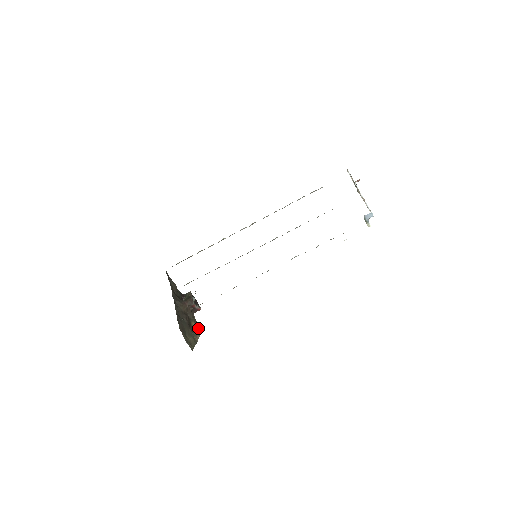
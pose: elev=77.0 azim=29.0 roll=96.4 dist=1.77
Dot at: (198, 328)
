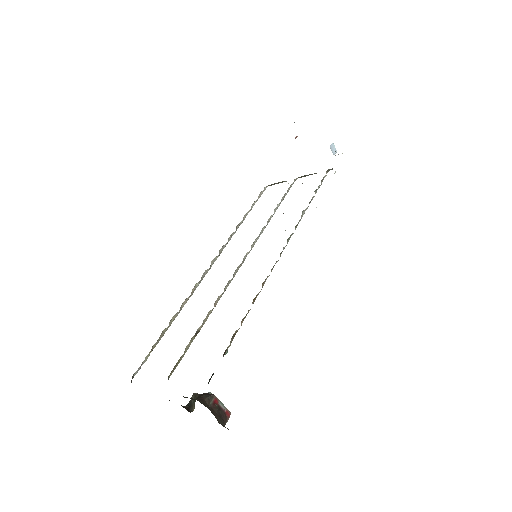
Dot at: occluded
